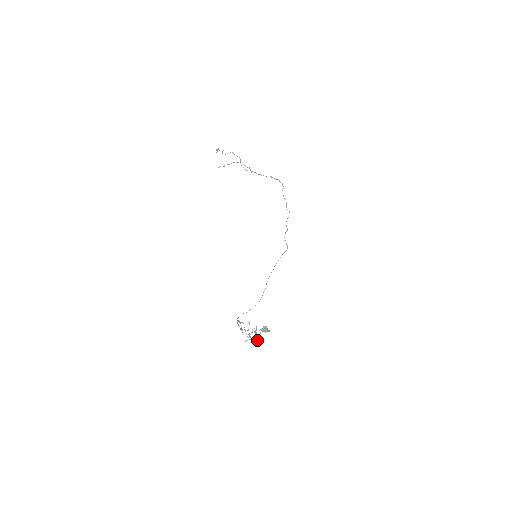
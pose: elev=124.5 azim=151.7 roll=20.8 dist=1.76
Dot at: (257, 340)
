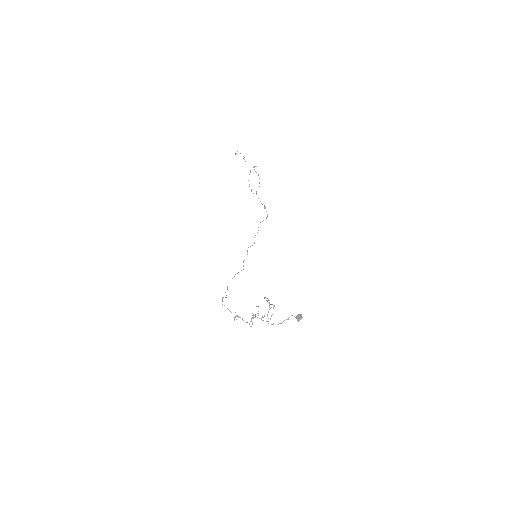
Dot at: occluded
